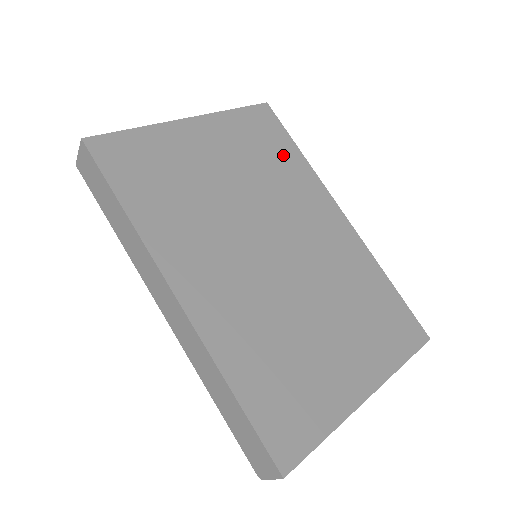
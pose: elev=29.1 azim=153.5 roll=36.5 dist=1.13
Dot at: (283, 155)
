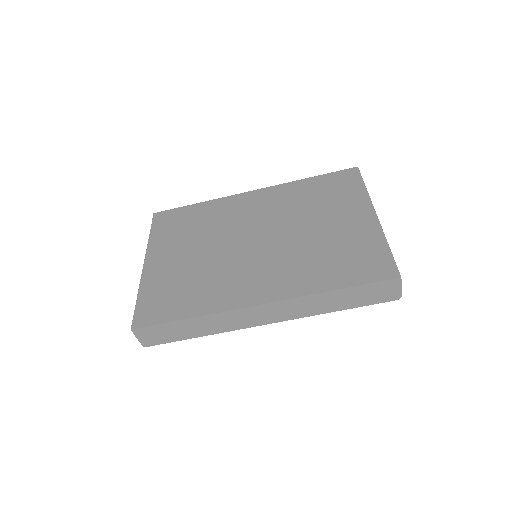
Dot at: (195, 215)
